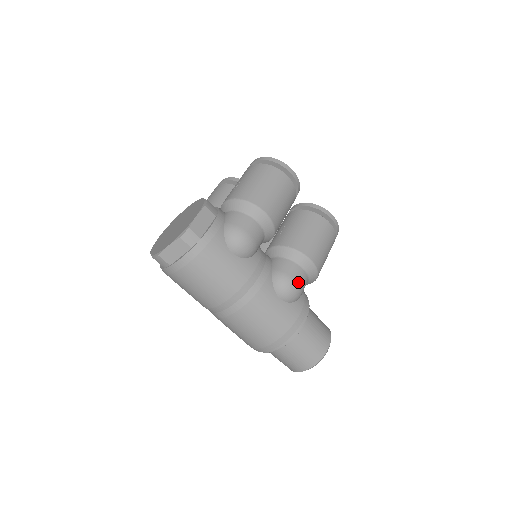
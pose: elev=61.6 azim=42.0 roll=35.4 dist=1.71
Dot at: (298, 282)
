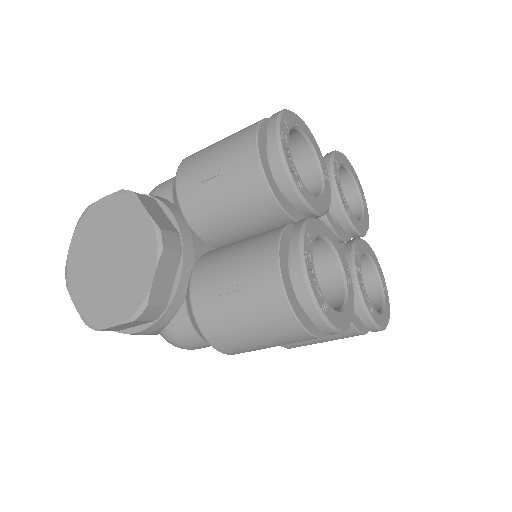
Dot at: occluded
